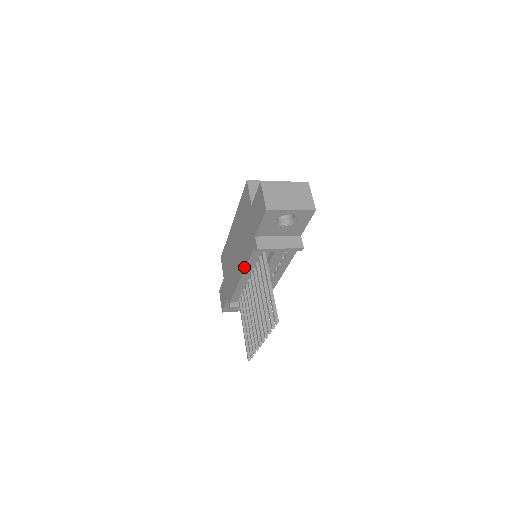
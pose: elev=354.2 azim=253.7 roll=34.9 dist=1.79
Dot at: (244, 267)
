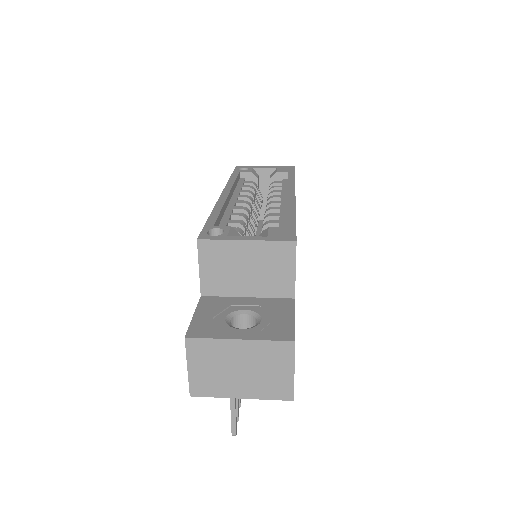
Dot at: occluded
